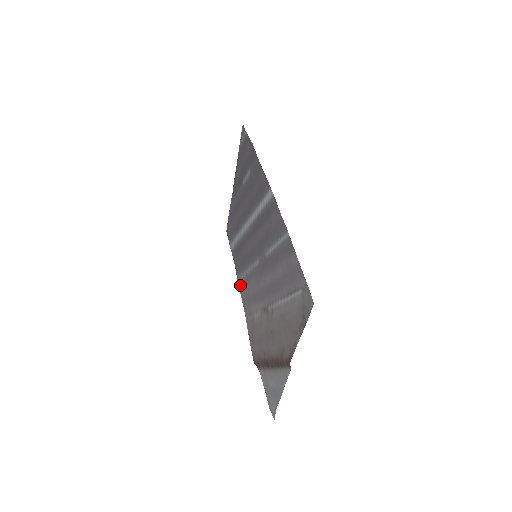
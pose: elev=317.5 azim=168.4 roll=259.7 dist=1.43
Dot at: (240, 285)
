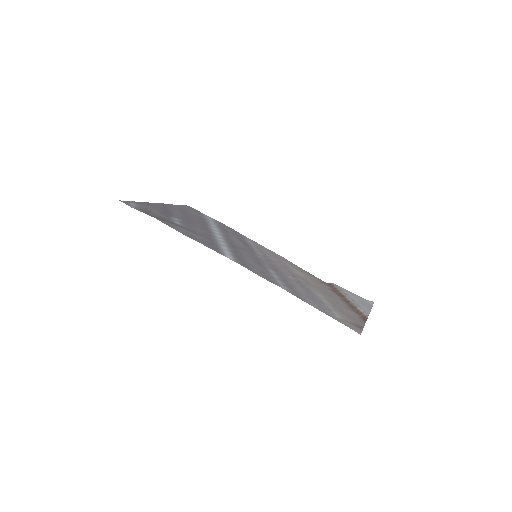
Dot at: occluded
